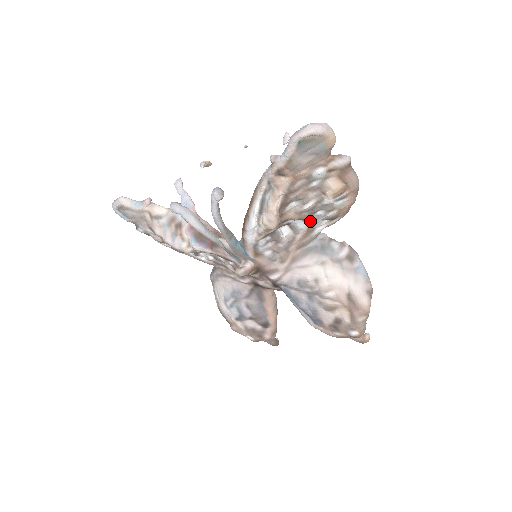
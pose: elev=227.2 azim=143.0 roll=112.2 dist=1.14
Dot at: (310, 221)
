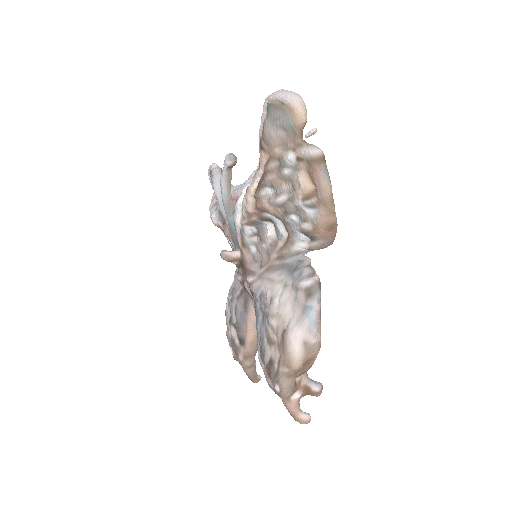
Dot at: (288, 226)
